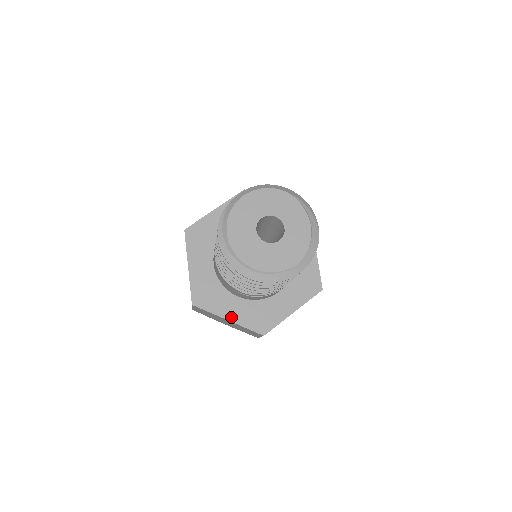
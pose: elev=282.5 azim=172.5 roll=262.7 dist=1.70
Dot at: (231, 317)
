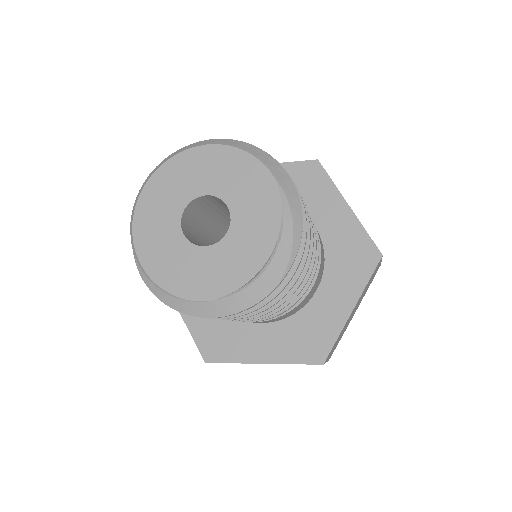
Dot at: occluded
